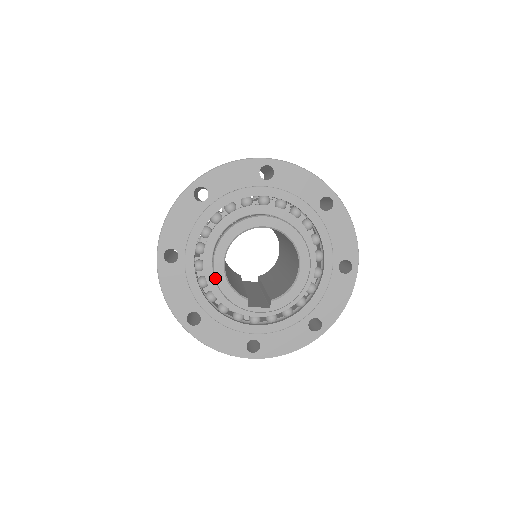
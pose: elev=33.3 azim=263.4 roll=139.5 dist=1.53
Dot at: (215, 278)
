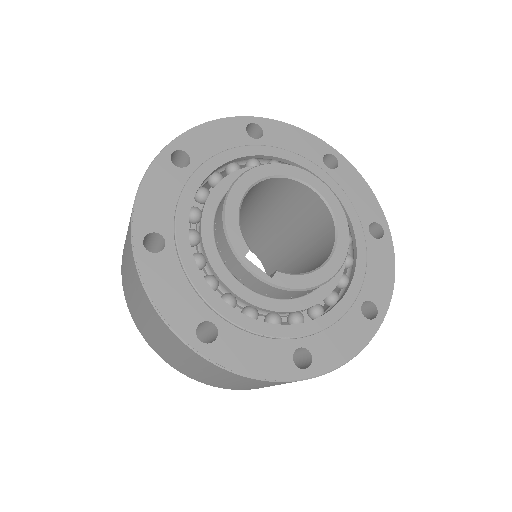
Dot at: (227, 197)
